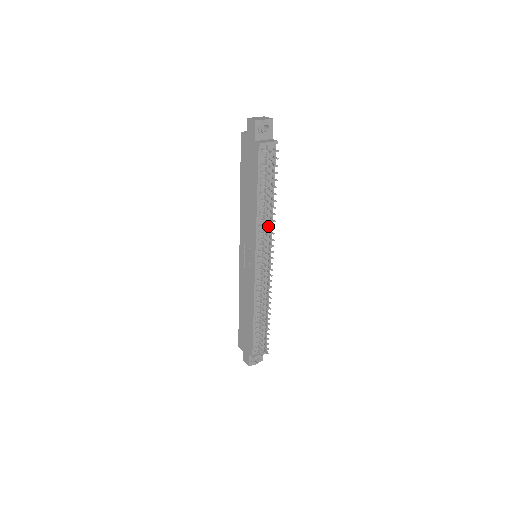
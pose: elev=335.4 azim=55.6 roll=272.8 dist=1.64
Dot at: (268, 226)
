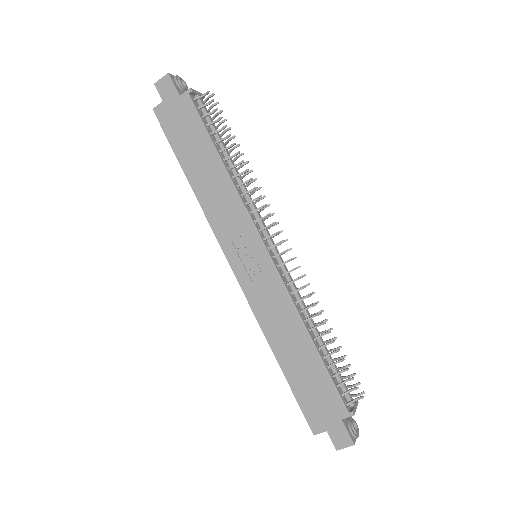
Dot at: occluded
